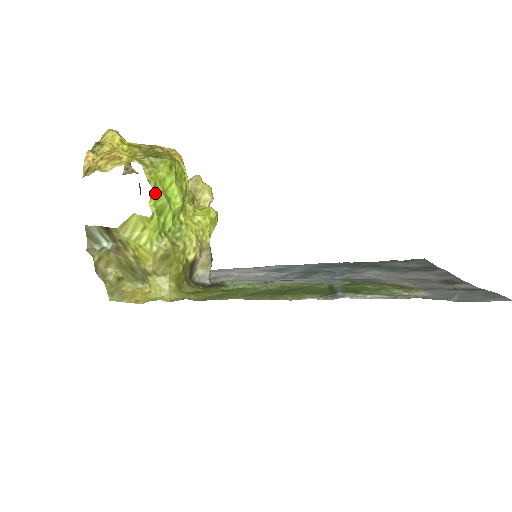
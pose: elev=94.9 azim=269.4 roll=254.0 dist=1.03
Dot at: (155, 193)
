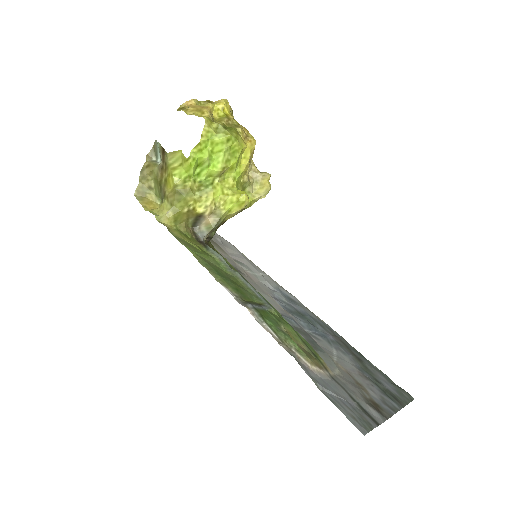
Dot at: (201, 146)
